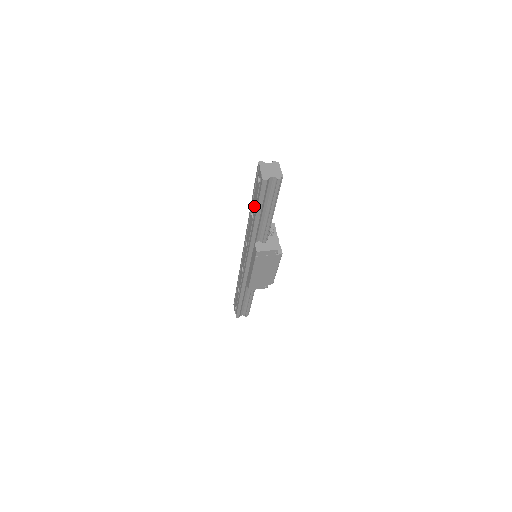
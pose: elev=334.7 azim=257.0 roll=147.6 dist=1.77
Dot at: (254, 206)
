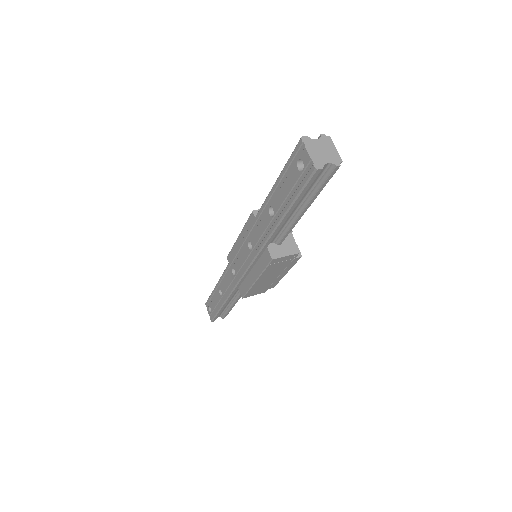
Dot at: (280, 201)
